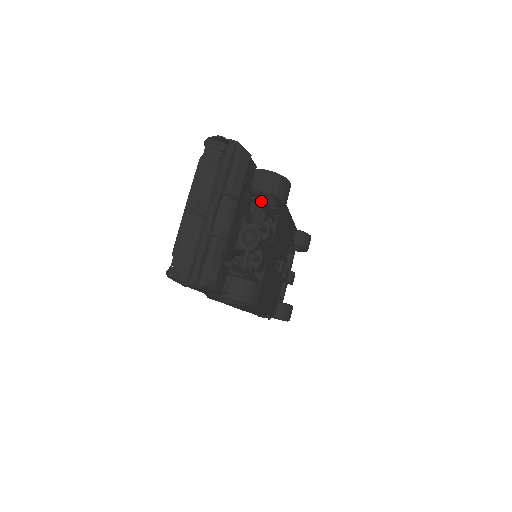
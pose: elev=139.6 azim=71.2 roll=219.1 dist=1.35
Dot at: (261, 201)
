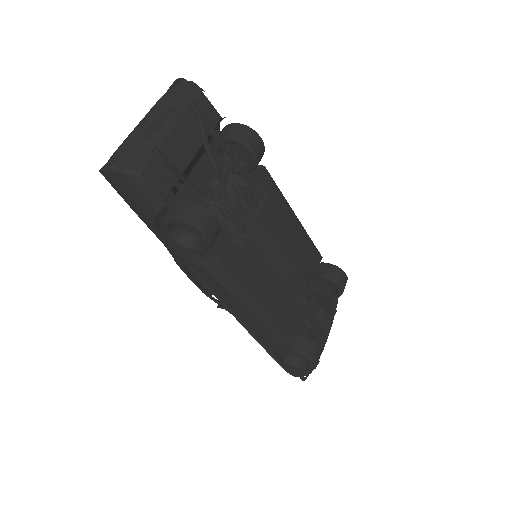
Dot at: (227, 150)
